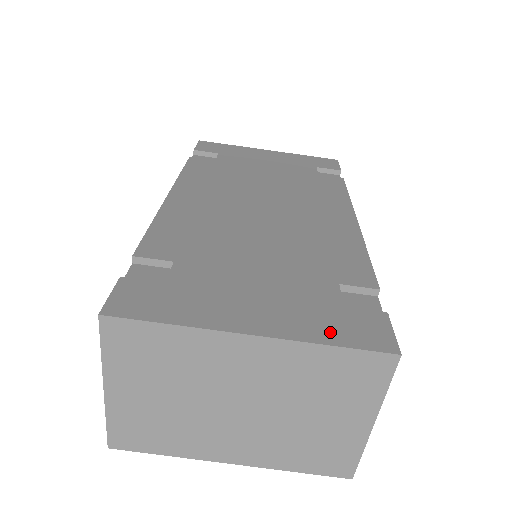
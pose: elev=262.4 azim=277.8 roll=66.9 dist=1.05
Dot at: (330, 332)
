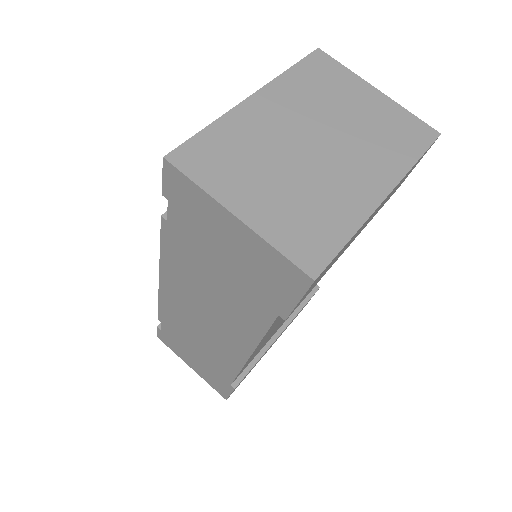
Dot at: occluded
